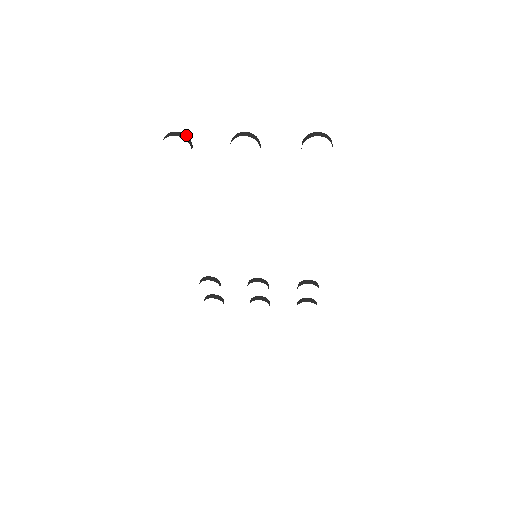
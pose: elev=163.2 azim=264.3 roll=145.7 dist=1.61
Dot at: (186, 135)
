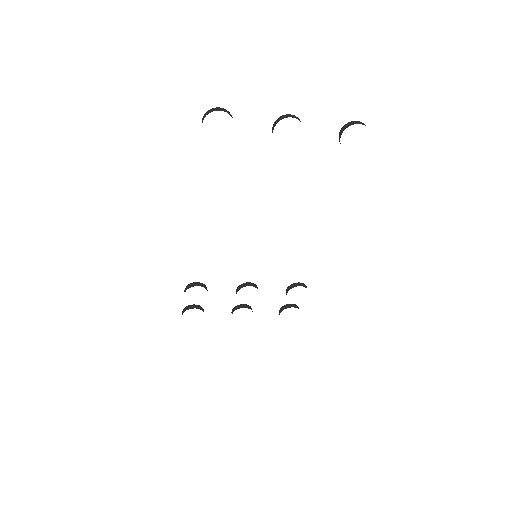
Dot at: (229, 112)
